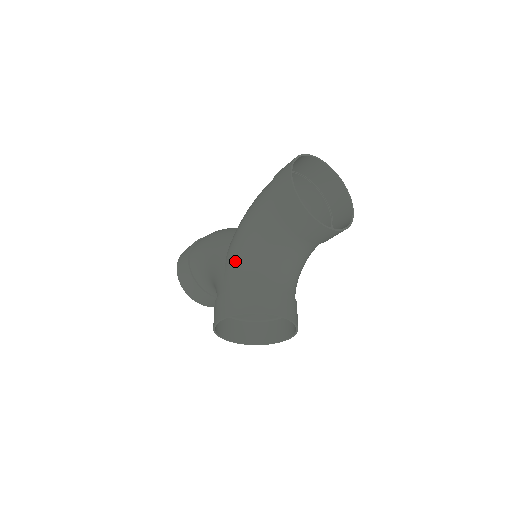
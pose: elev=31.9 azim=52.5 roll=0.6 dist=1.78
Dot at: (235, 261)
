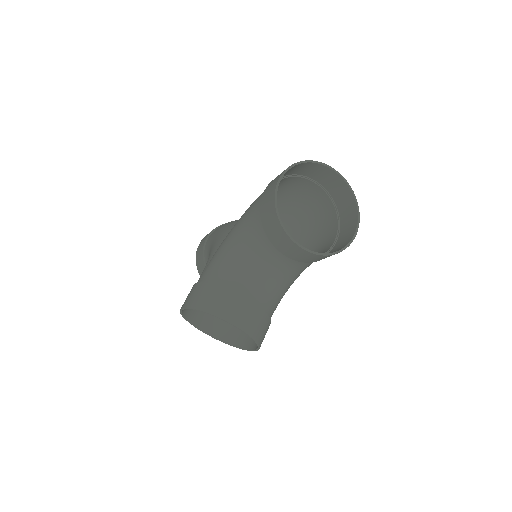
Dot at: (218, 255)
